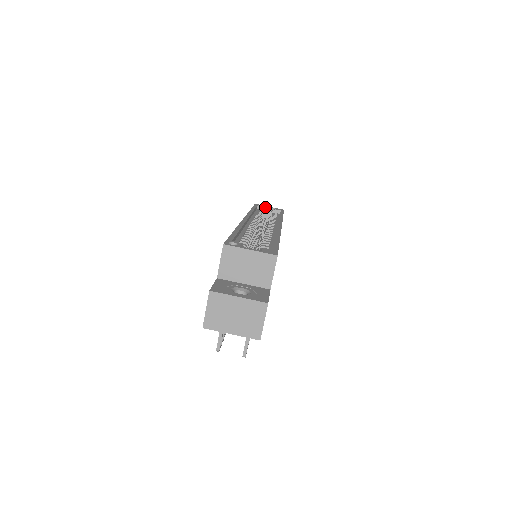
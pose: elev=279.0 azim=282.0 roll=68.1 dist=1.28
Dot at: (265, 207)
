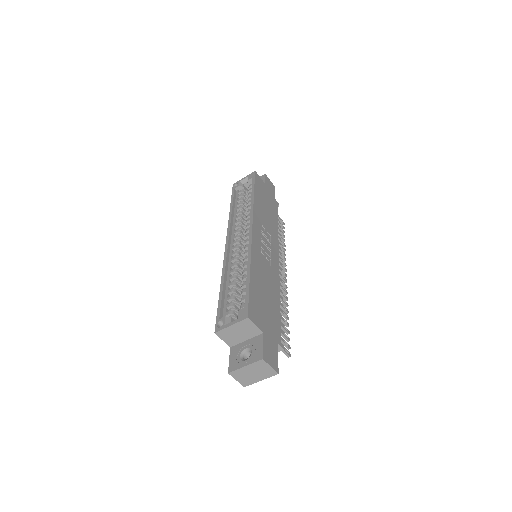
Dot at: (241, 182)
